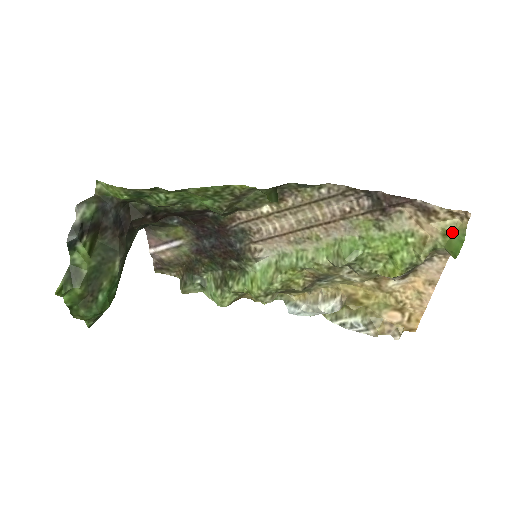
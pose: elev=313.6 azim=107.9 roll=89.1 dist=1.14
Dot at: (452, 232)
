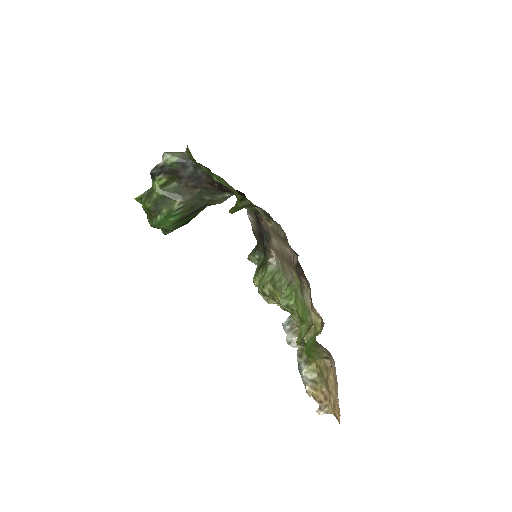
Dot at: (317, 332)
